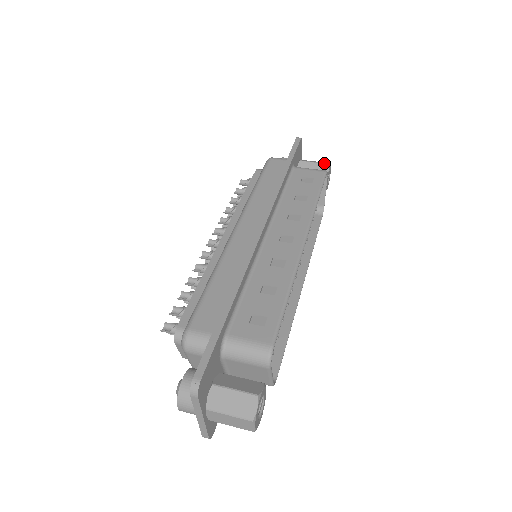
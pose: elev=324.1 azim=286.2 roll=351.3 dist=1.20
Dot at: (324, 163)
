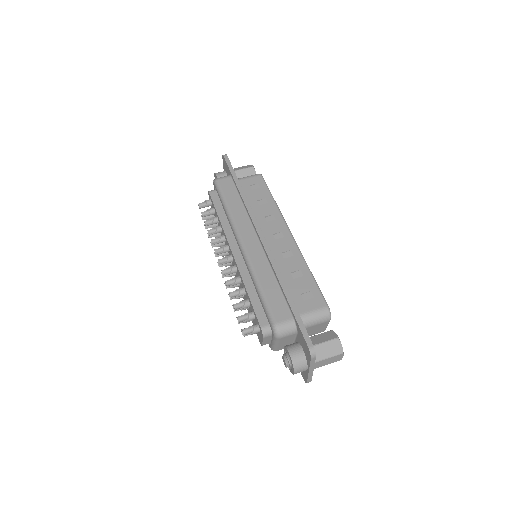
Dot at: (250, 167)
